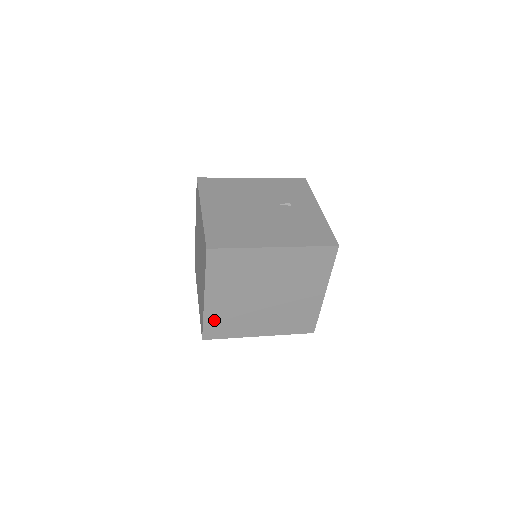
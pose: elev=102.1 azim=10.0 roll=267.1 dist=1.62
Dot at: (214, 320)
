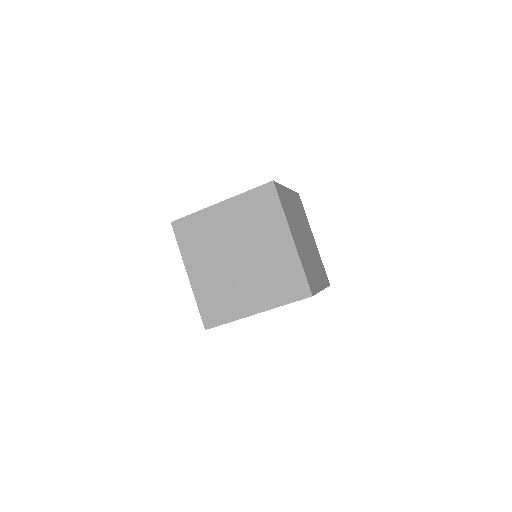
Dot at: (305, 267)
